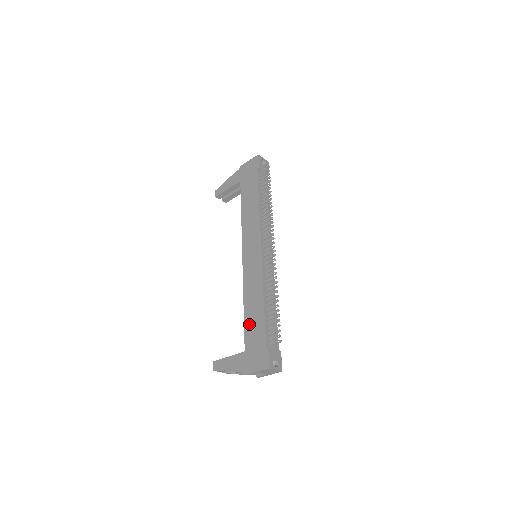
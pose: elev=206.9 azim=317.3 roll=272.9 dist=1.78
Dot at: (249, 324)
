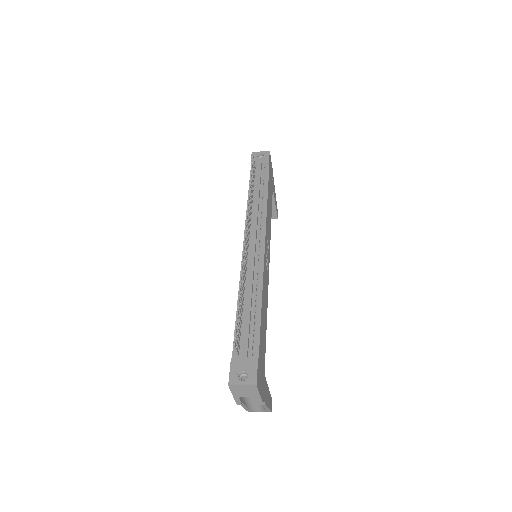
Dot at: occluded
